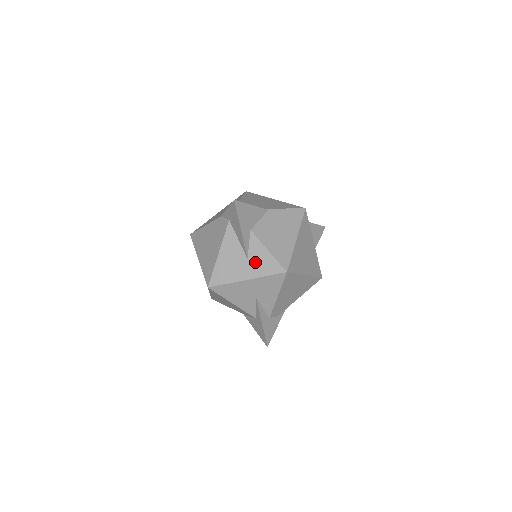
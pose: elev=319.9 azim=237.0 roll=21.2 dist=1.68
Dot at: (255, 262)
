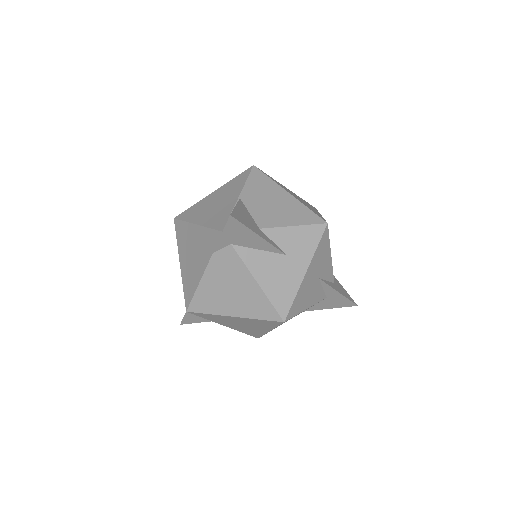
Dot at: (295, 249)
